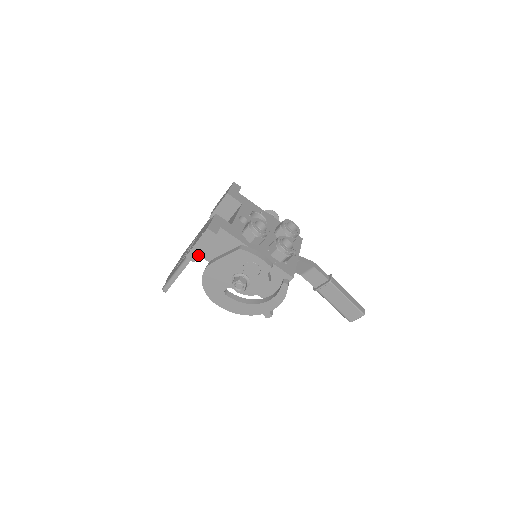
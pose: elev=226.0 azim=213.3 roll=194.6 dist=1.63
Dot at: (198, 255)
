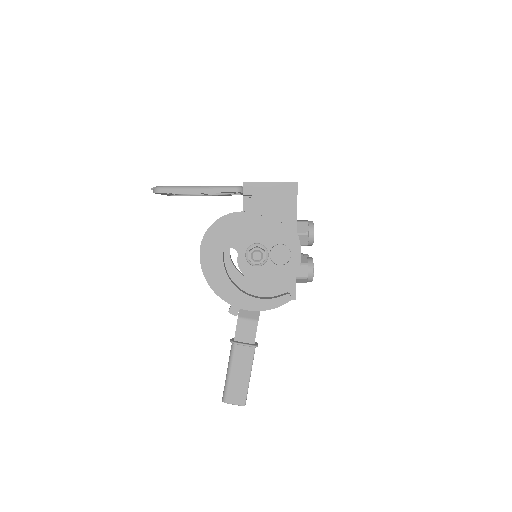
Dot at: (256, 193)
